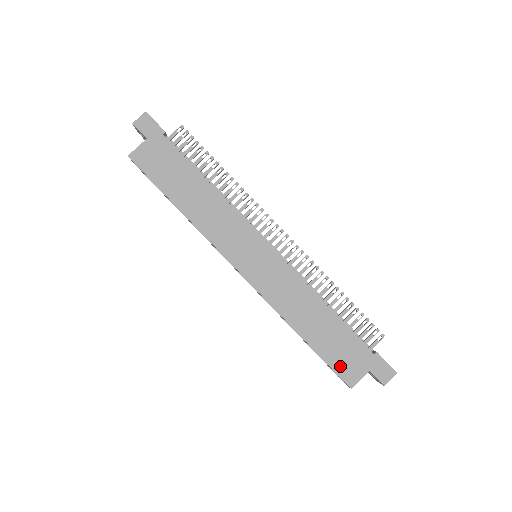
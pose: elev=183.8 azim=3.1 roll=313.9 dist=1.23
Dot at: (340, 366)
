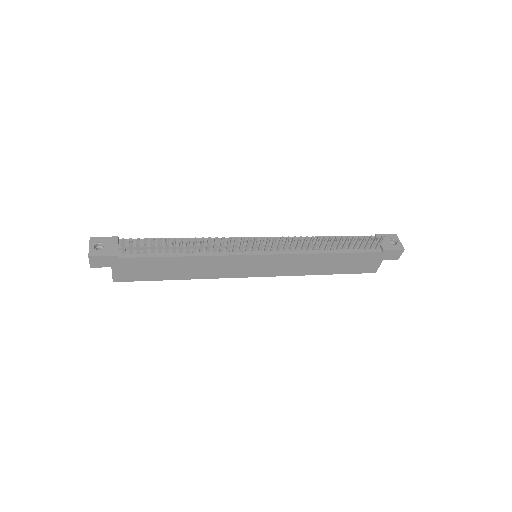
Dot at: (361, 270)
